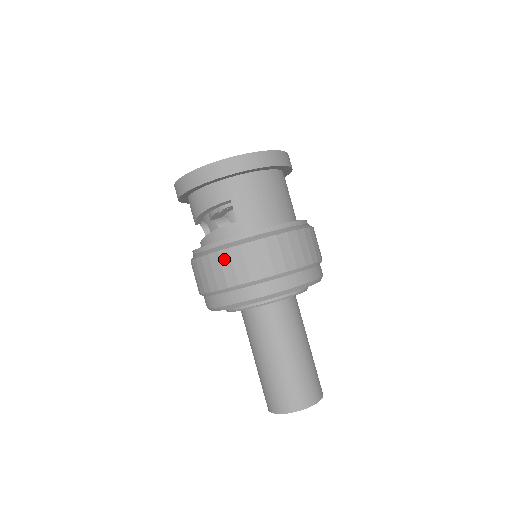
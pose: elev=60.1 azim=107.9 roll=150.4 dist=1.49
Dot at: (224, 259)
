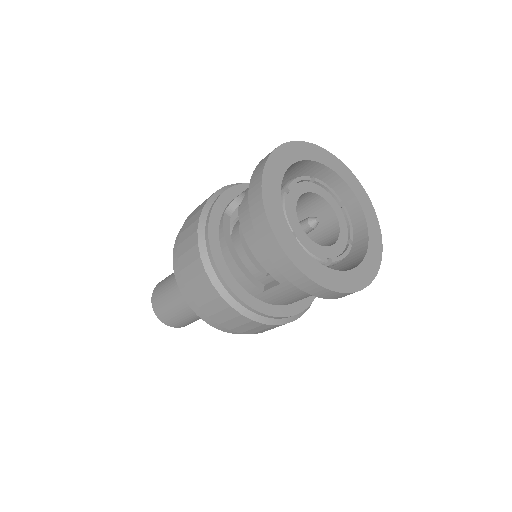
Dot at: (219, 303)
